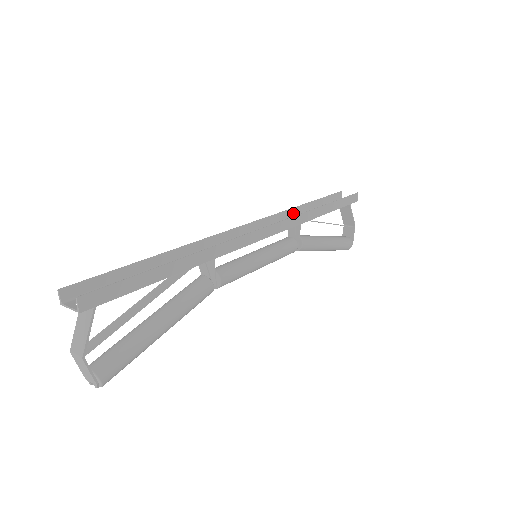
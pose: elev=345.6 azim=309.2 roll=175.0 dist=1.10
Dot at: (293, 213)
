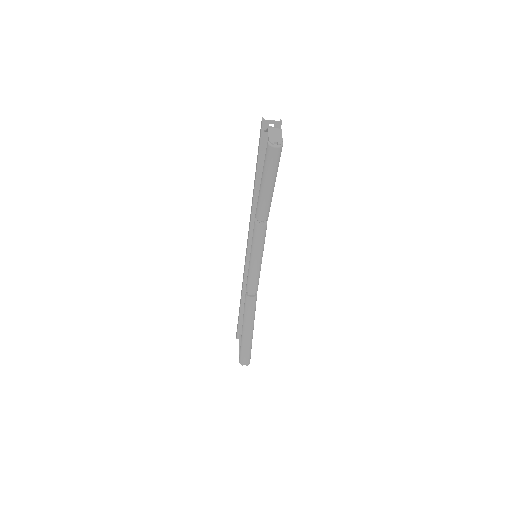
Dot at: (243, 288)
